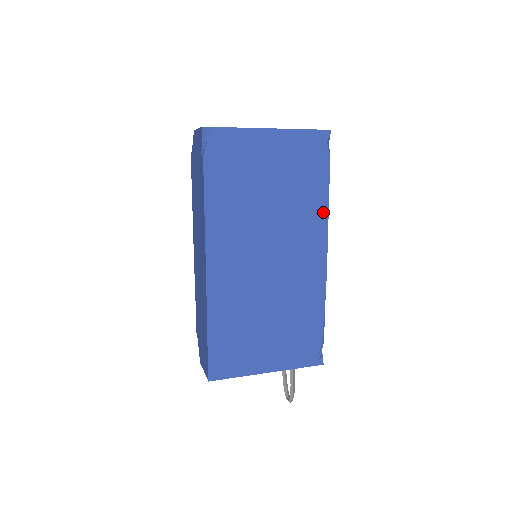
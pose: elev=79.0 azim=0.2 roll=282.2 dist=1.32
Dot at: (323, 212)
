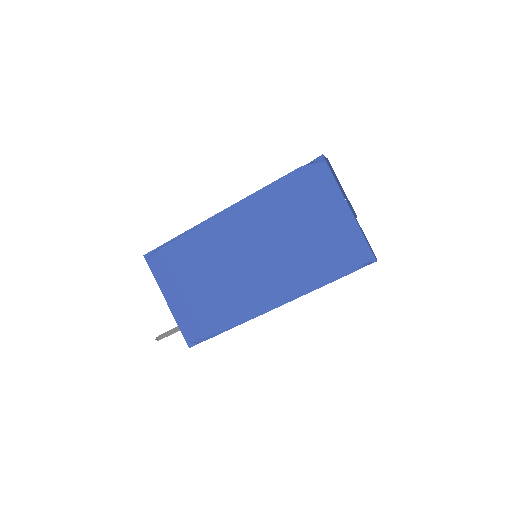
Dot at: (307, 288)
